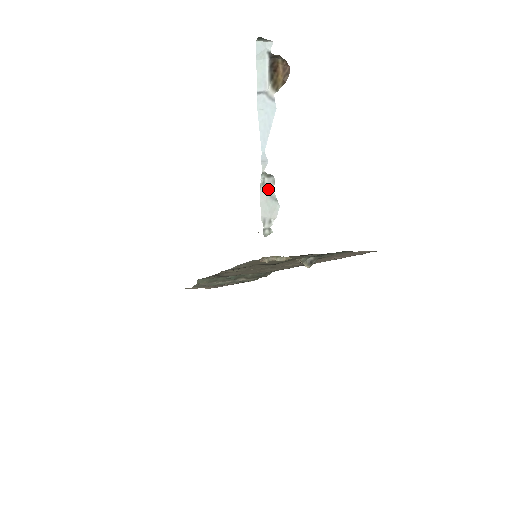
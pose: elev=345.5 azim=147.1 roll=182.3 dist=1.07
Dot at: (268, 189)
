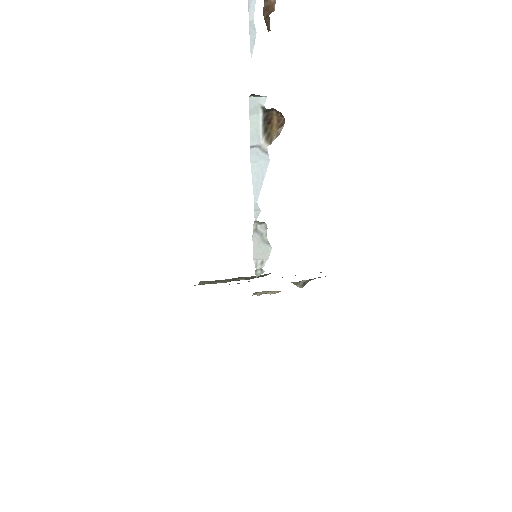
Dot at: (260, 234)
